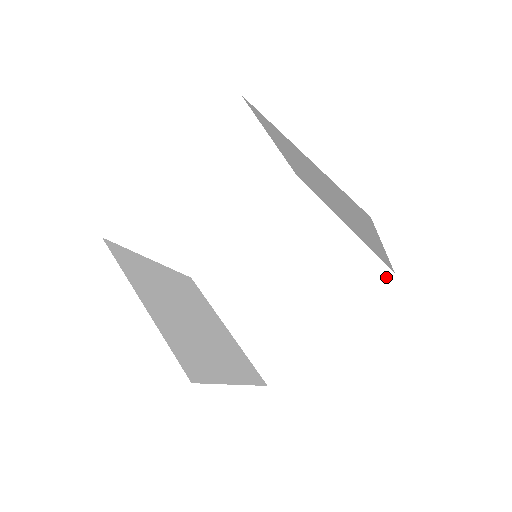
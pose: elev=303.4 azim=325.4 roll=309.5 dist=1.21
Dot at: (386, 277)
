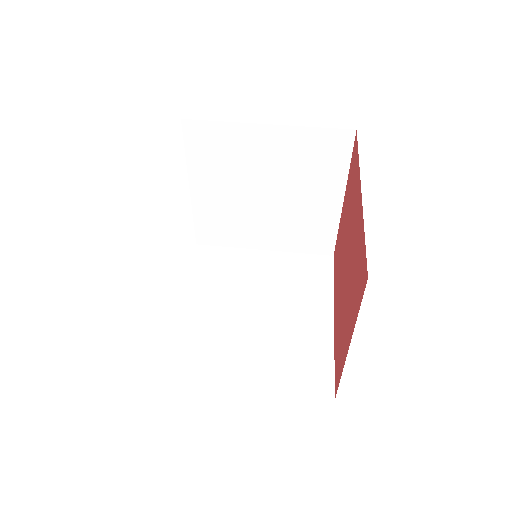
Dot at: (331, 261)
